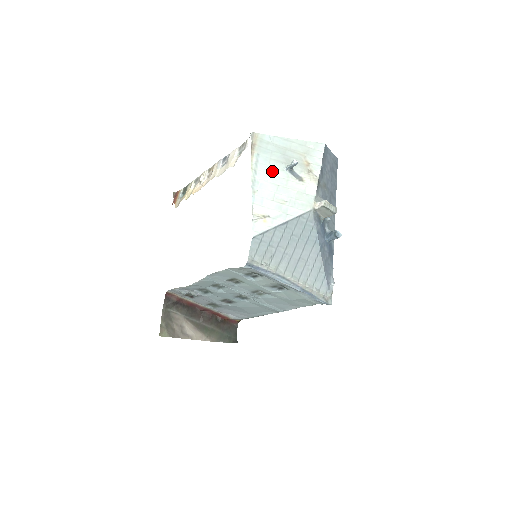
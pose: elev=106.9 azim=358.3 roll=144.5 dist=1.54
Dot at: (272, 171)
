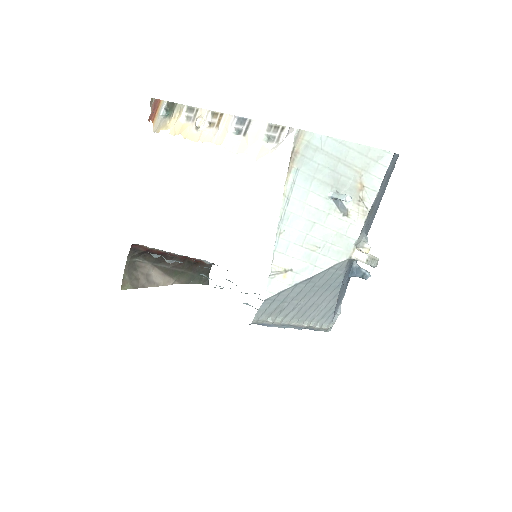
Dot at: (311, 199)
